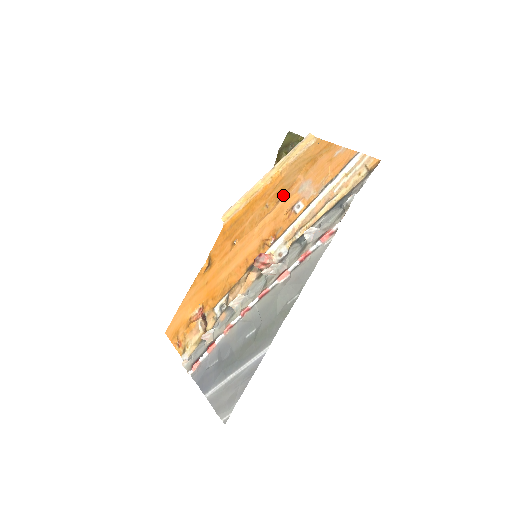
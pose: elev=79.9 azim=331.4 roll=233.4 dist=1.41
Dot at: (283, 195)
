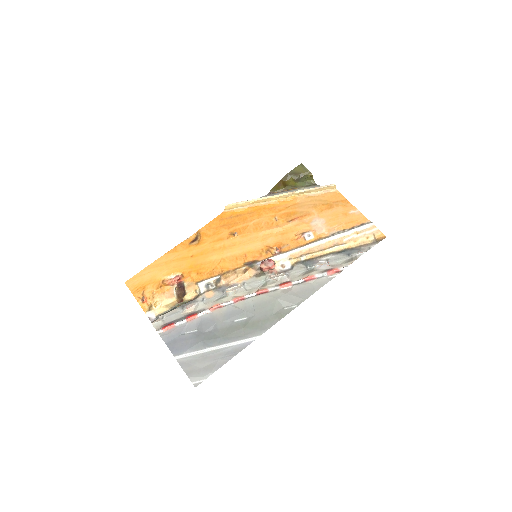
Dot at: (295, 218)
